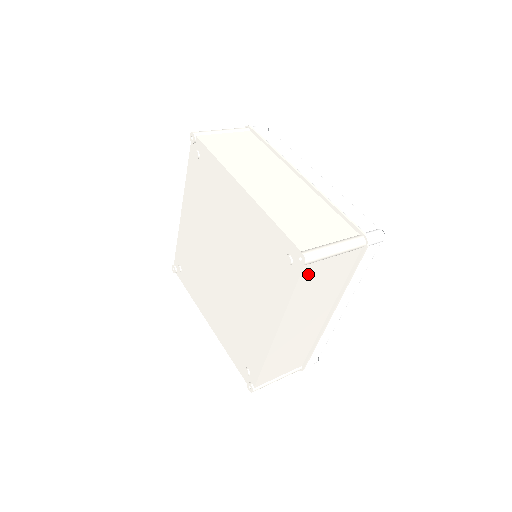
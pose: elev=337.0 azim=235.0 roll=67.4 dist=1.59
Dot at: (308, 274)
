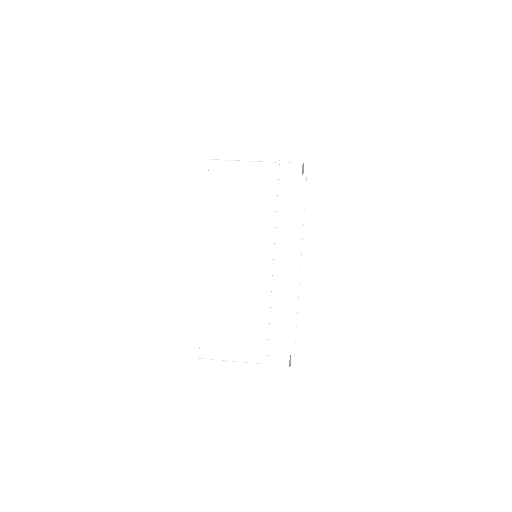
Dot at: occluded
